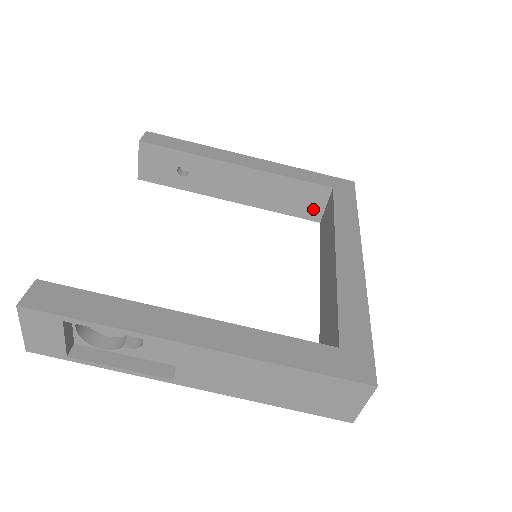
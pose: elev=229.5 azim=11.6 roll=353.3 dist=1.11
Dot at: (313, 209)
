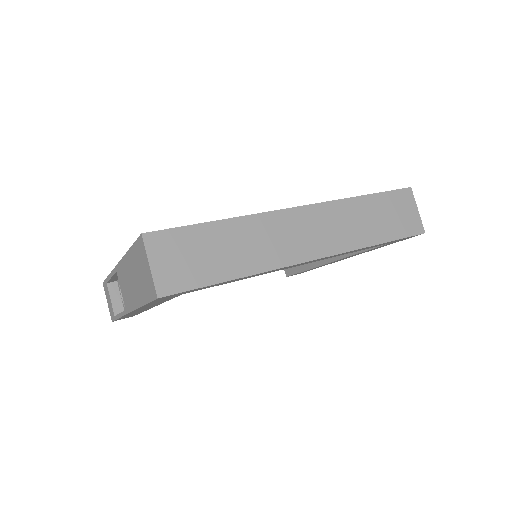
Dot at: occluded
